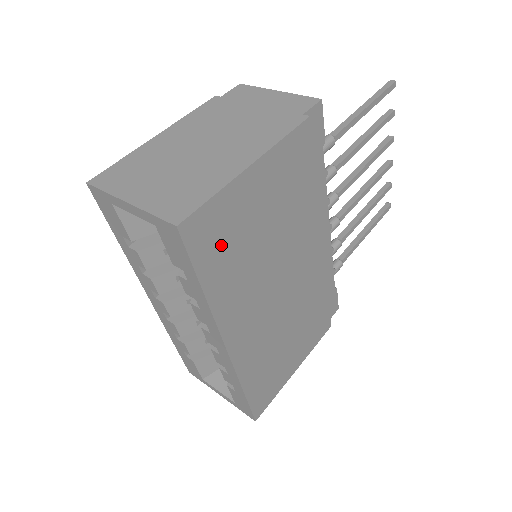
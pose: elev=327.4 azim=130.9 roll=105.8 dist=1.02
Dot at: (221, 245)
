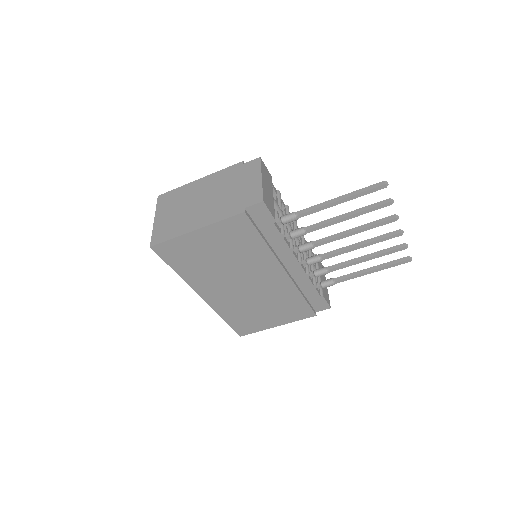
Dot at: (183, 257)
